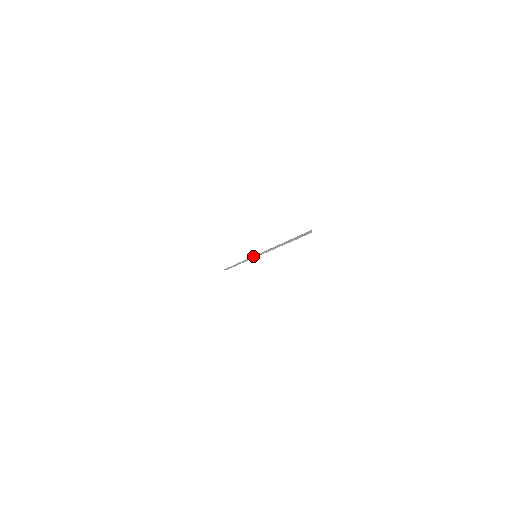
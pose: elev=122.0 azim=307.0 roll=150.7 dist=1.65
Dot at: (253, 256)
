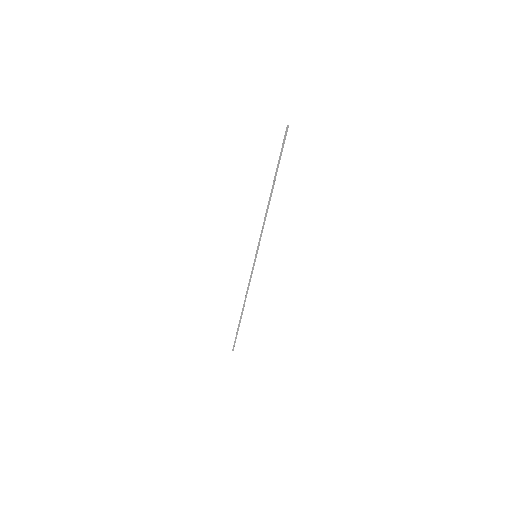
Dot at: occluded
